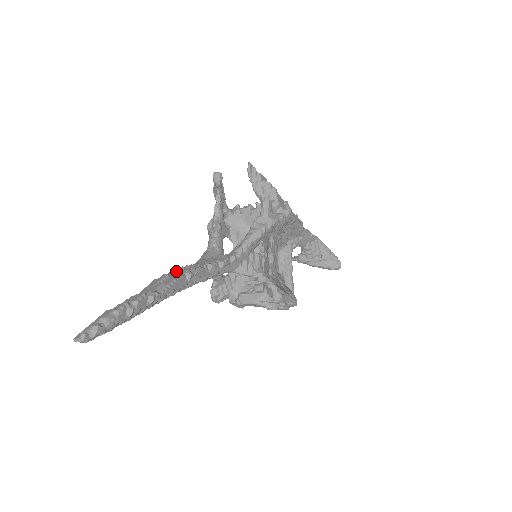
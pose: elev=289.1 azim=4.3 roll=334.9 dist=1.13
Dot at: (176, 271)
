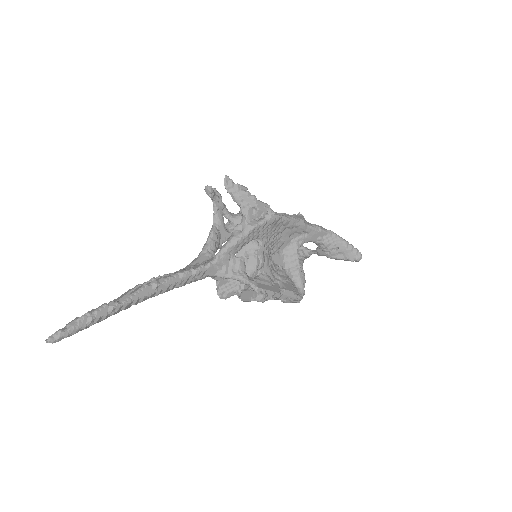
Dot at: (150, 281)
